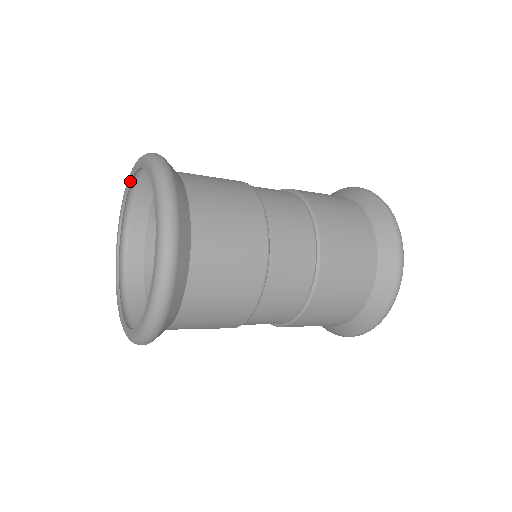
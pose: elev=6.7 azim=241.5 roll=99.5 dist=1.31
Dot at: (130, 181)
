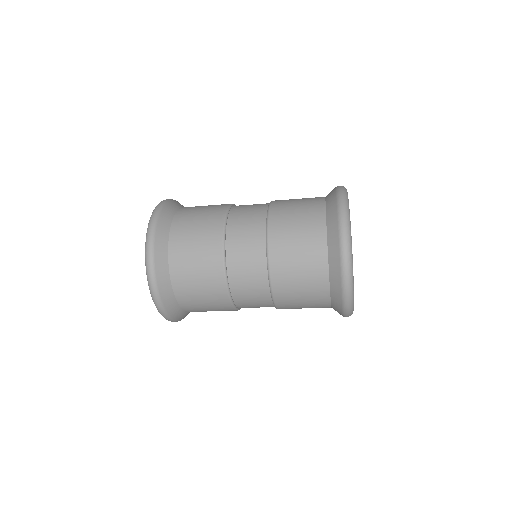
Dot at: occluded
